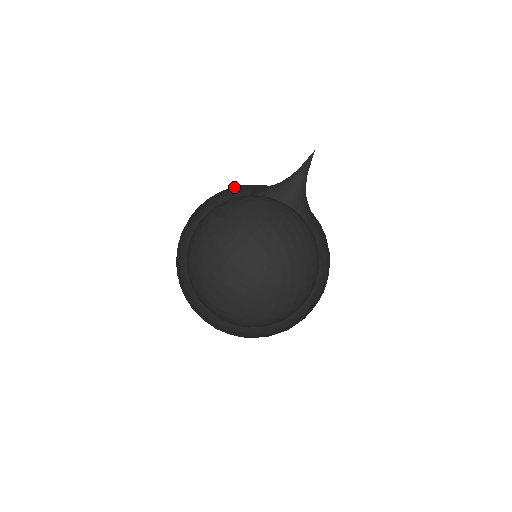
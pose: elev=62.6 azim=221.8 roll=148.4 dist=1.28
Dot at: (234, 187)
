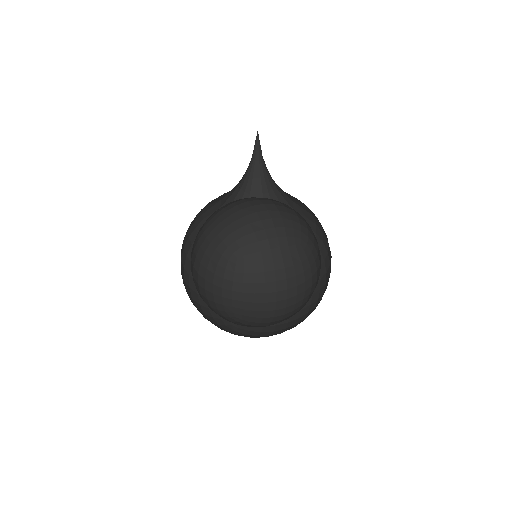
Dot at: occluded
